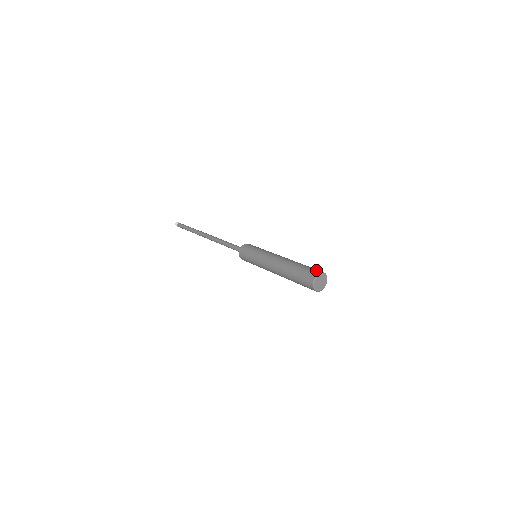
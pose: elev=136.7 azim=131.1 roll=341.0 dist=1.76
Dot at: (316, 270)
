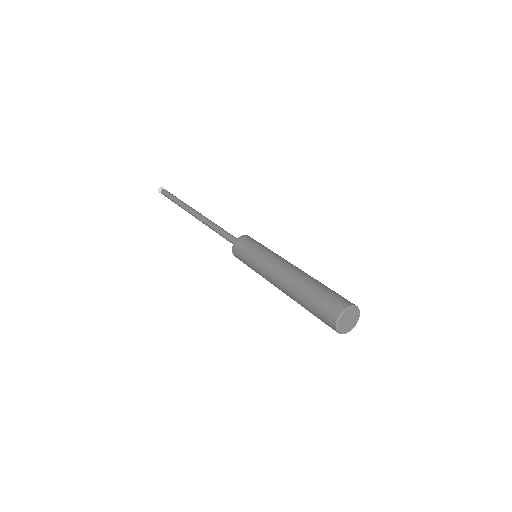
Dot at: (346, 300)
